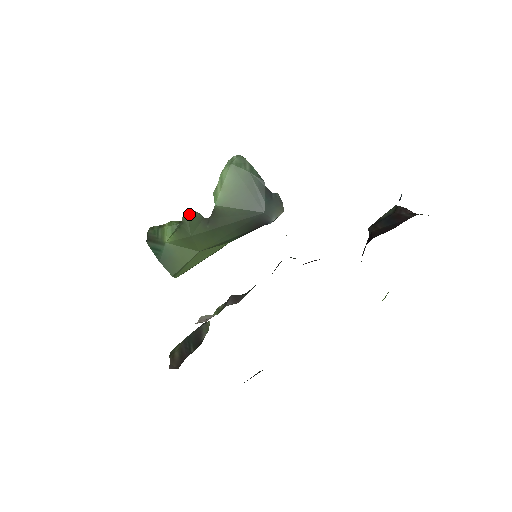
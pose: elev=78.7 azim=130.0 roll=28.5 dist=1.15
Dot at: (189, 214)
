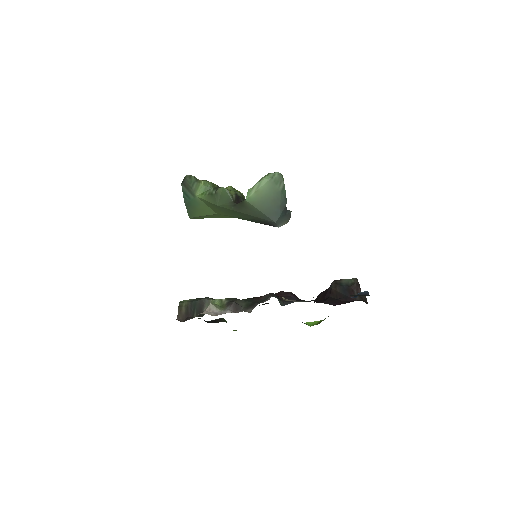
Dot at: (224, 191)
